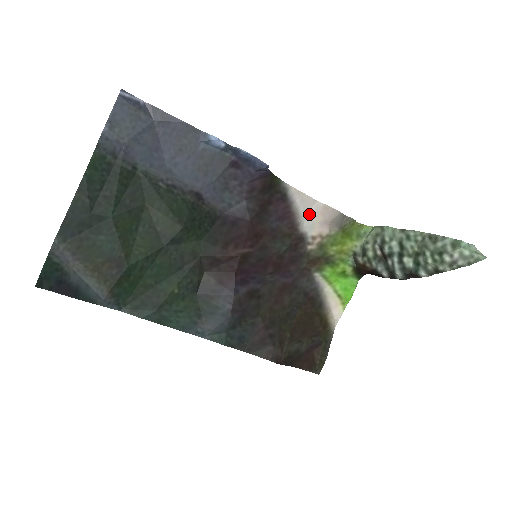
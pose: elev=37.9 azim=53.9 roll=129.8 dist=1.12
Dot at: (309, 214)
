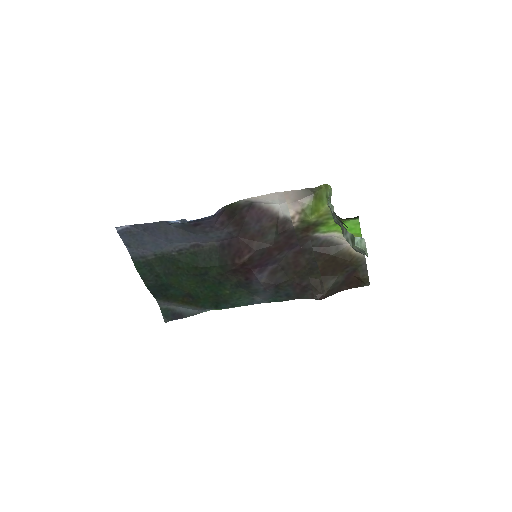
Dot at: (280, 201)
